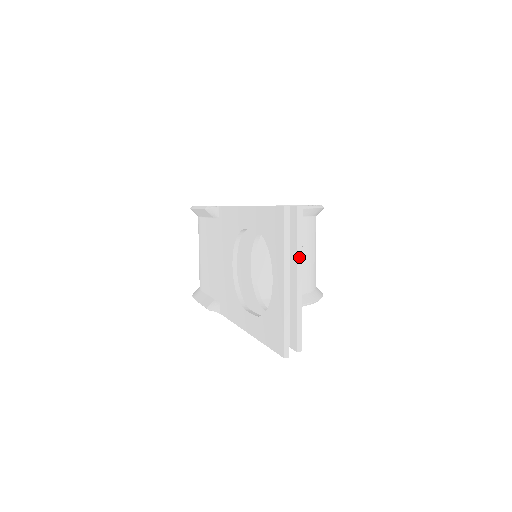
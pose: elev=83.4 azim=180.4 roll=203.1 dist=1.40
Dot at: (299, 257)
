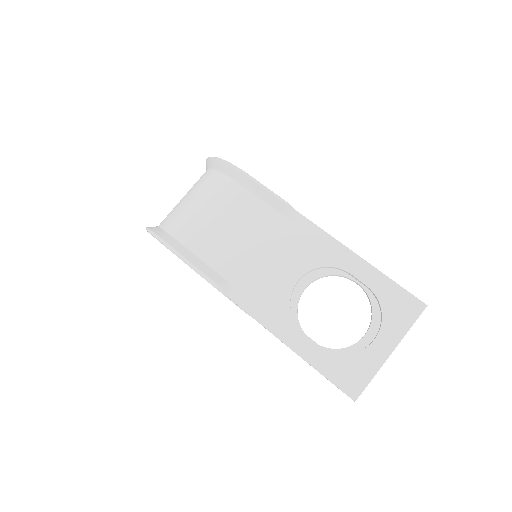
Dot at: occluded
